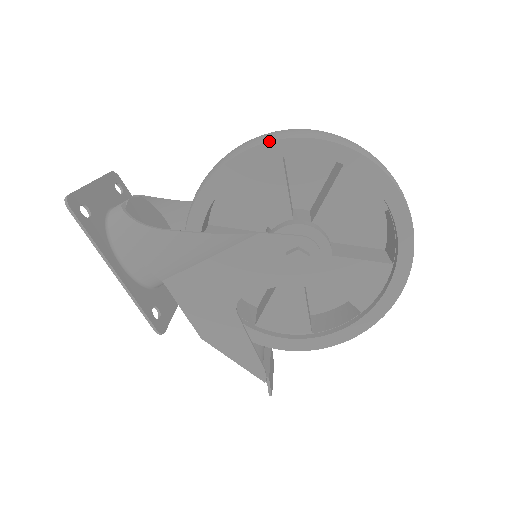
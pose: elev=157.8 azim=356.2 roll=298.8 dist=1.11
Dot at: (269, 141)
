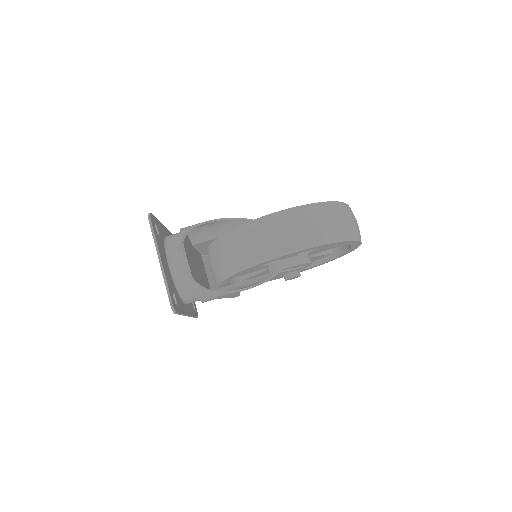
Dot at: (312, 247)
